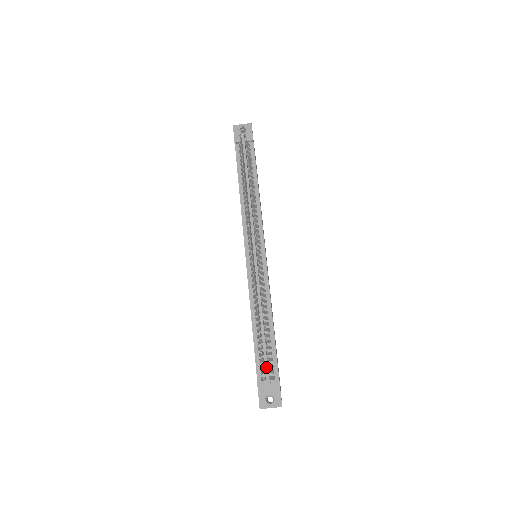
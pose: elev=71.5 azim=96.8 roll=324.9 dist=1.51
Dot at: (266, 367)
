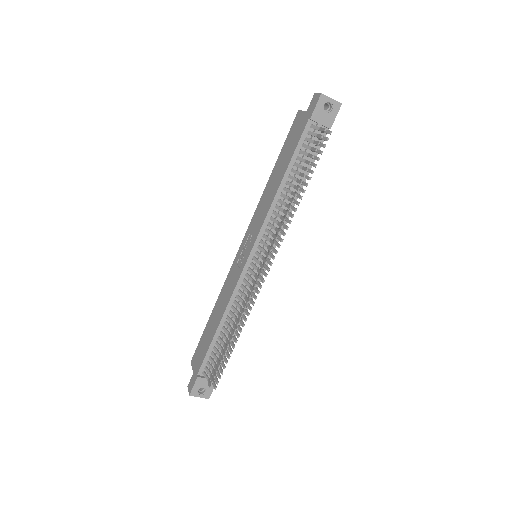
Dot at: (213, 366)
